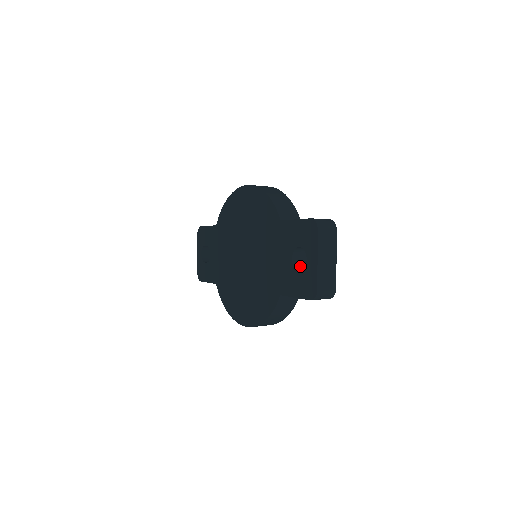
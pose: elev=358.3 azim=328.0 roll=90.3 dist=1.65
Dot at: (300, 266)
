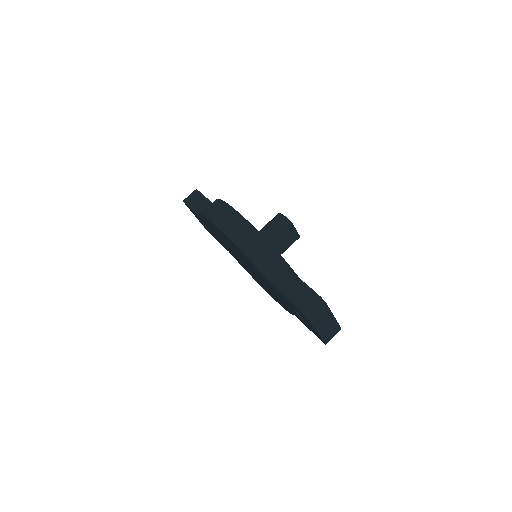
Dot at: occluded
